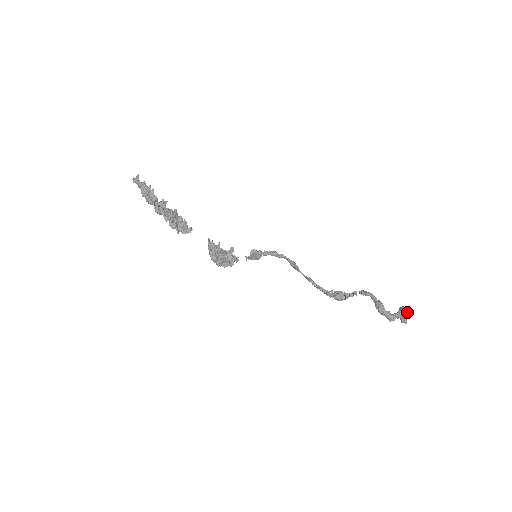
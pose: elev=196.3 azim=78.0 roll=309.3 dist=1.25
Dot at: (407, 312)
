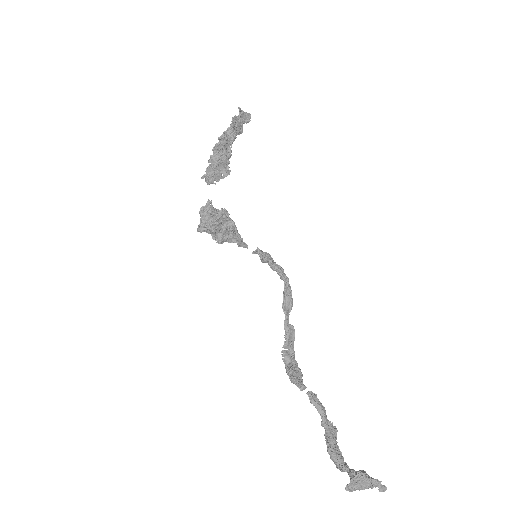
Dot at: (379, 489)
